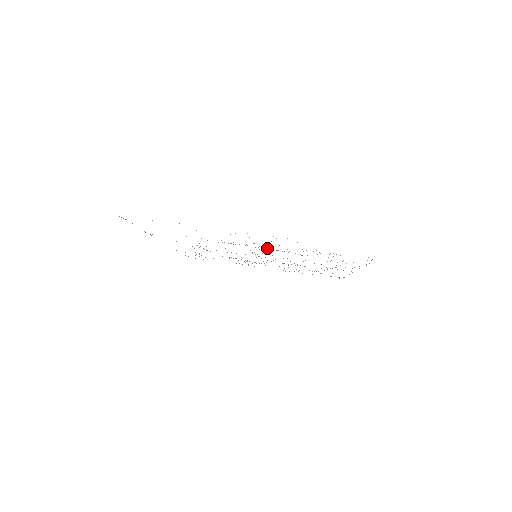
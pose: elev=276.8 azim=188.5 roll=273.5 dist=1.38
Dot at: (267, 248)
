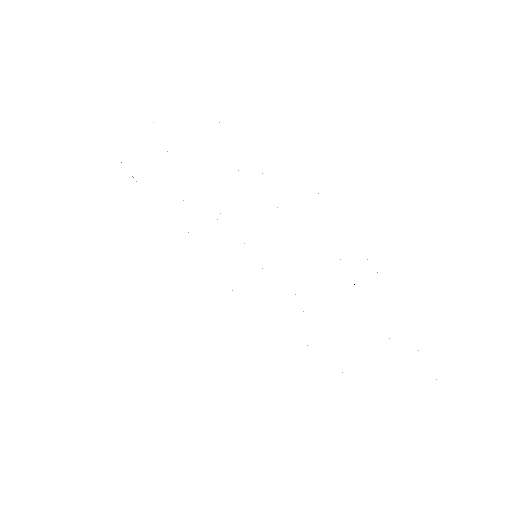
Dot at: occluded
